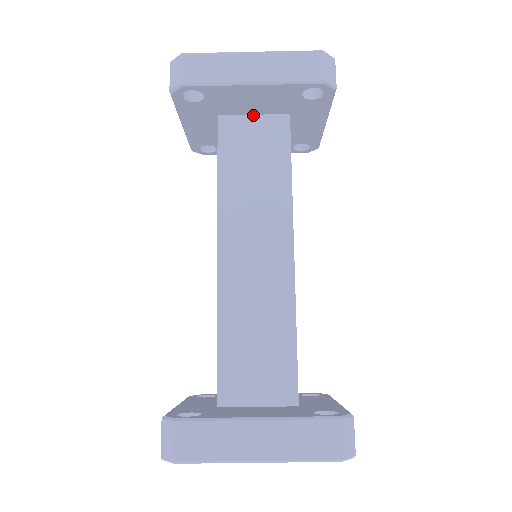
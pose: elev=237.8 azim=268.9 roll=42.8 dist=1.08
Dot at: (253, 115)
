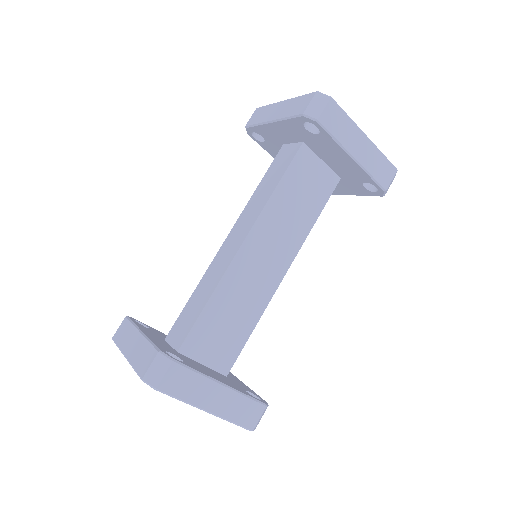
Dot at: (322, 161)
